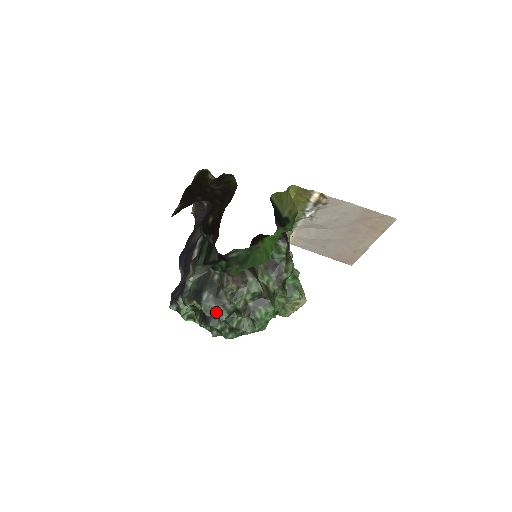
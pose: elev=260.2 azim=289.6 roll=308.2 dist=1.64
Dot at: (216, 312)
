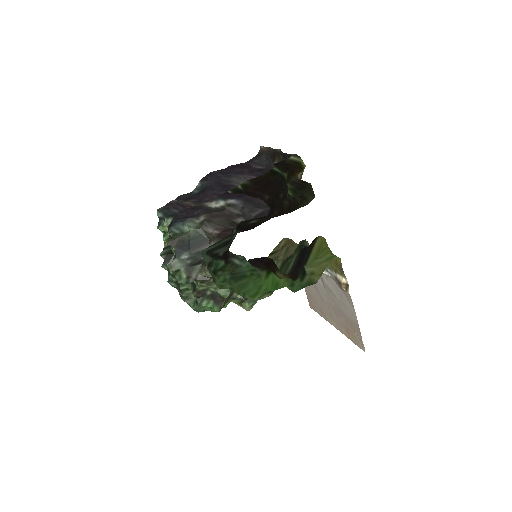
Dot at: (179, 274)
